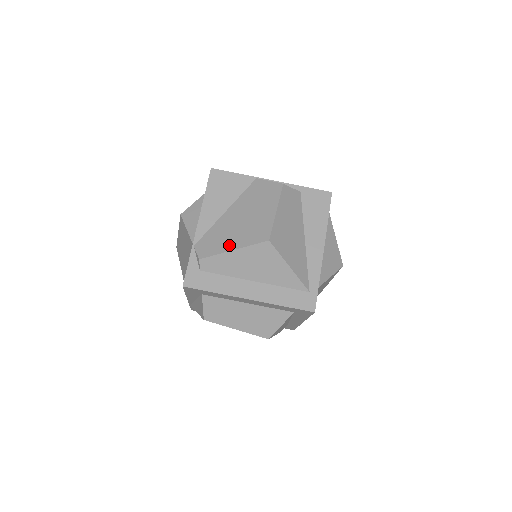
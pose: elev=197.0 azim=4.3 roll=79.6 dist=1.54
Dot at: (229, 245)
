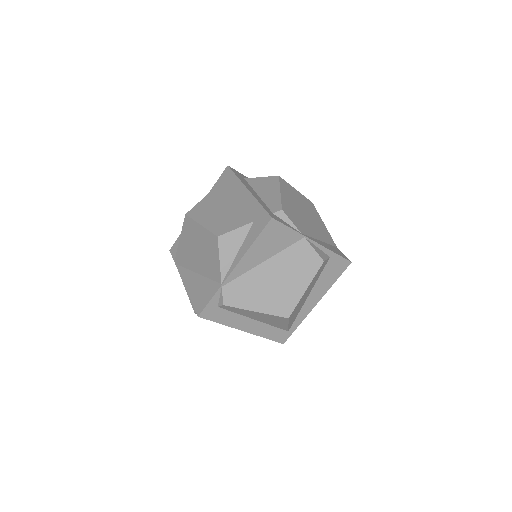
Dot at: (254, 305)
